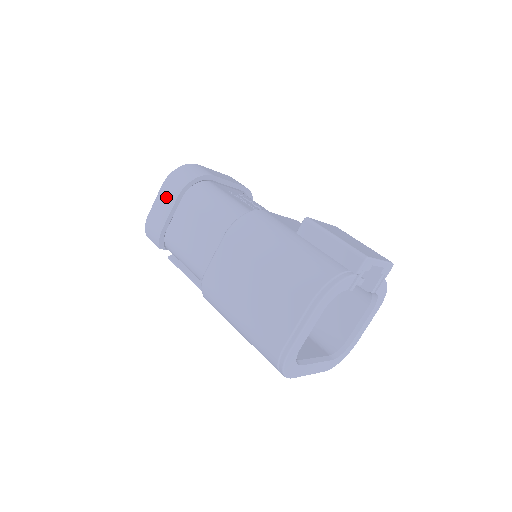
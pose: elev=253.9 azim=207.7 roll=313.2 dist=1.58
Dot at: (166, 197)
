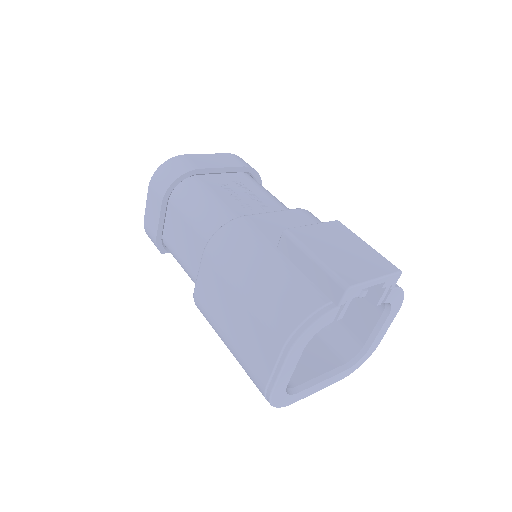
Dot at: (153, 202)
